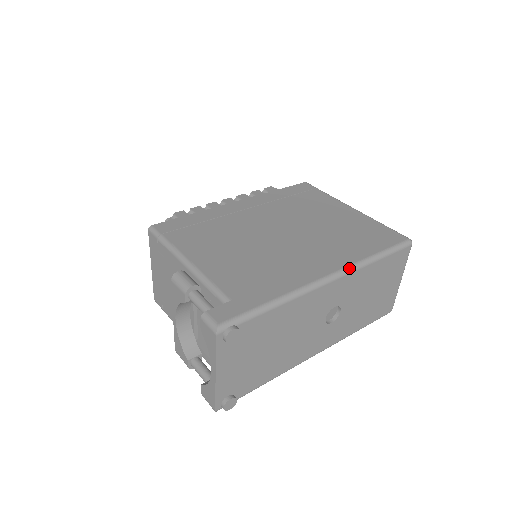
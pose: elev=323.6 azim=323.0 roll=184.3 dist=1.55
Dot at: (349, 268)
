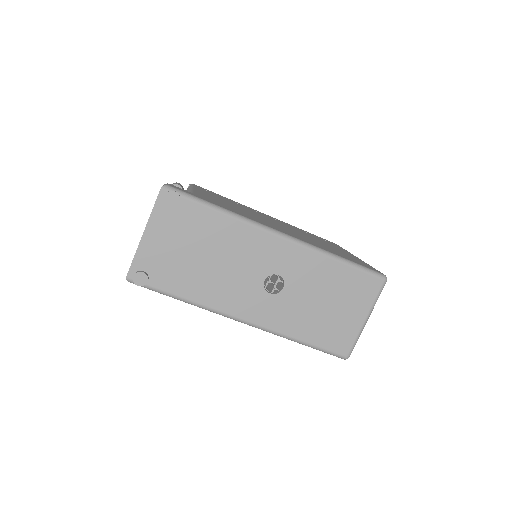
Dot at: (305, 243)
